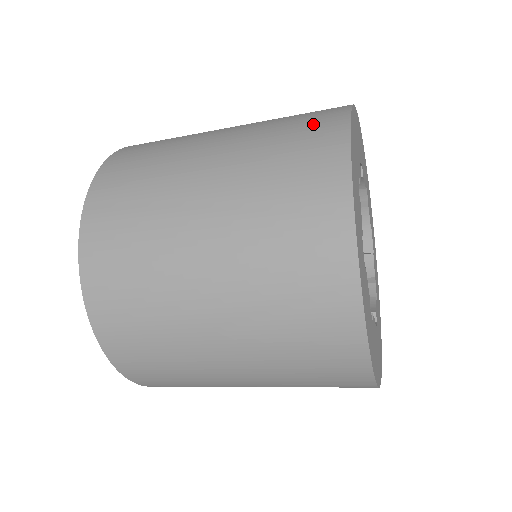
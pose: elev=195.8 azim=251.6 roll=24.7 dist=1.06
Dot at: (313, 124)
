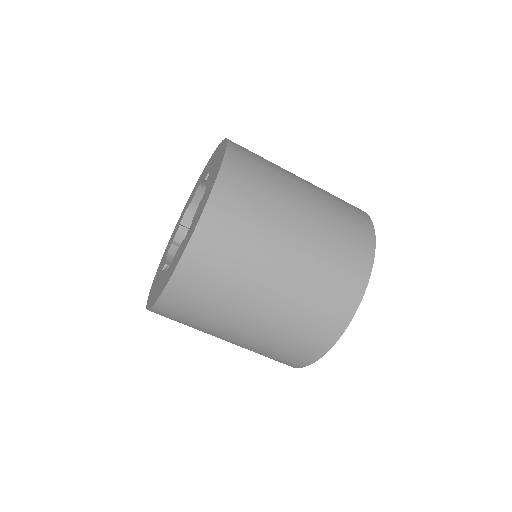
Dot at: (357, 223)
